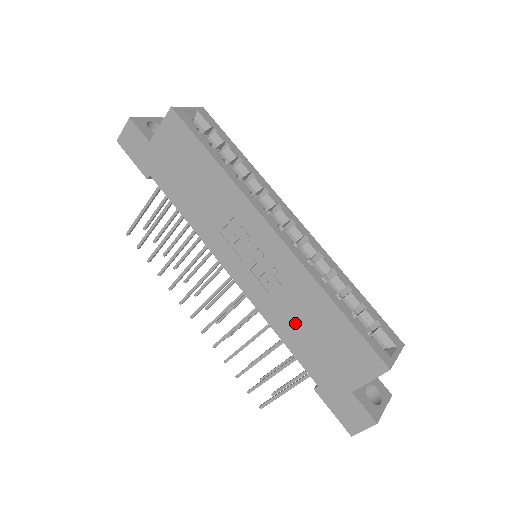
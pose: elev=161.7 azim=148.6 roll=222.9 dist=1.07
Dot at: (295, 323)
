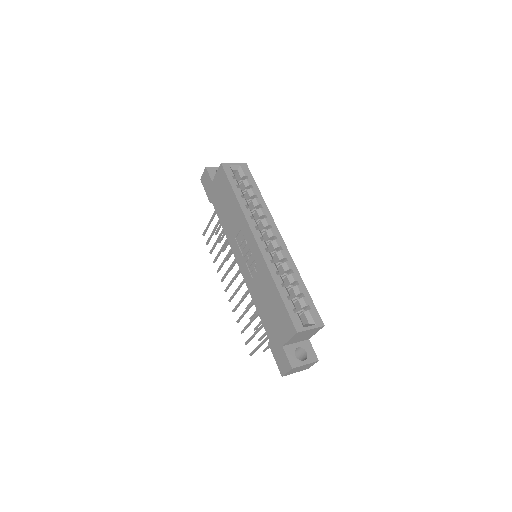
Dot at: (261, 298)
